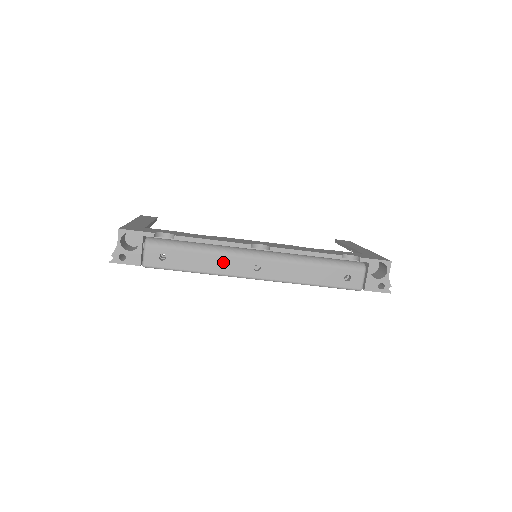
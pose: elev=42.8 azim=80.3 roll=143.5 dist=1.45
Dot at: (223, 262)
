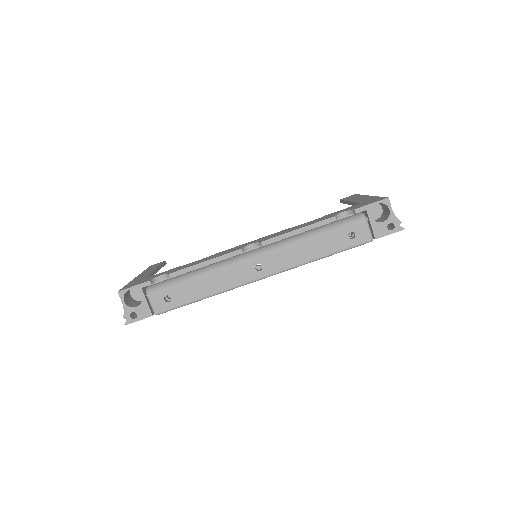
Dot at: (224, 277)
